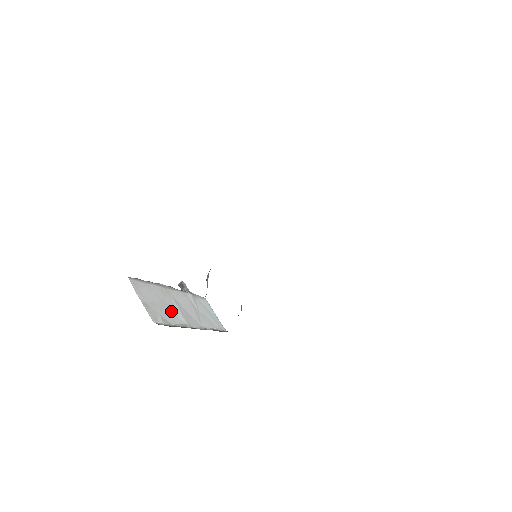
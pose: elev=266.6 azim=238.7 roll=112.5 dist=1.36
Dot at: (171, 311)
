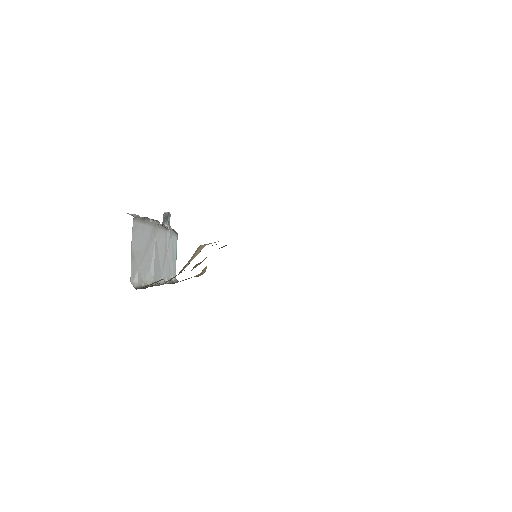
Dot at: (148, 260)
